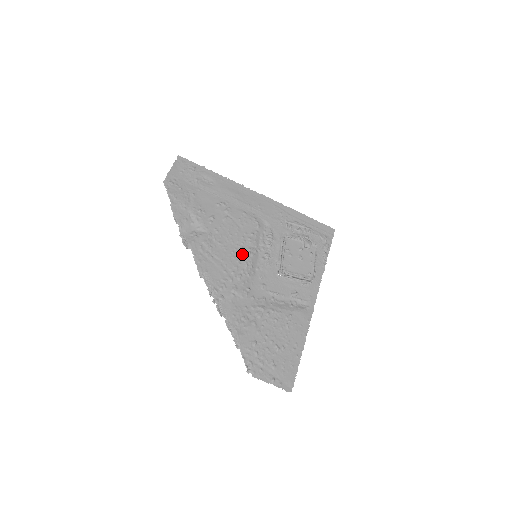
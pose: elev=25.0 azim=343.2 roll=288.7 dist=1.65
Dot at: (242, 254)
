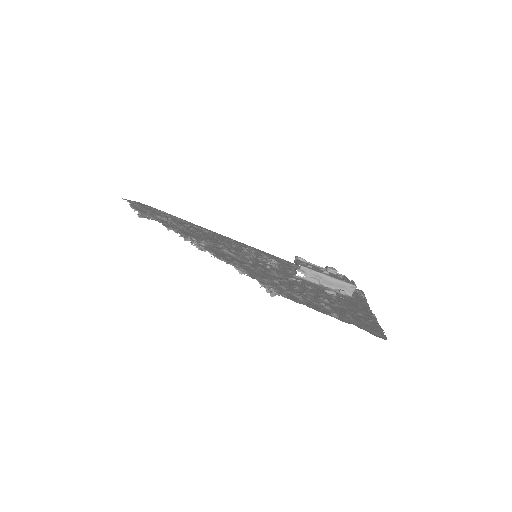
Dot at: (234, 248)
